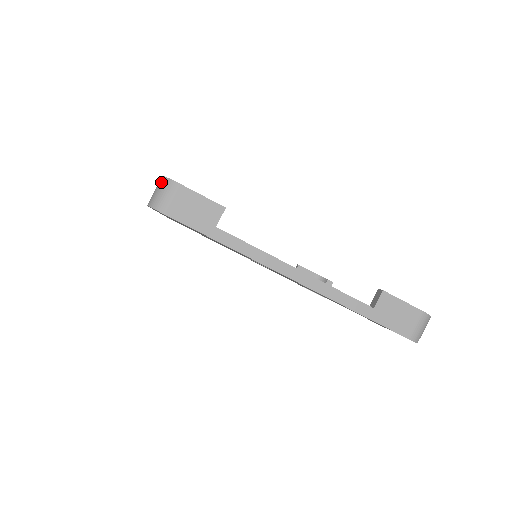
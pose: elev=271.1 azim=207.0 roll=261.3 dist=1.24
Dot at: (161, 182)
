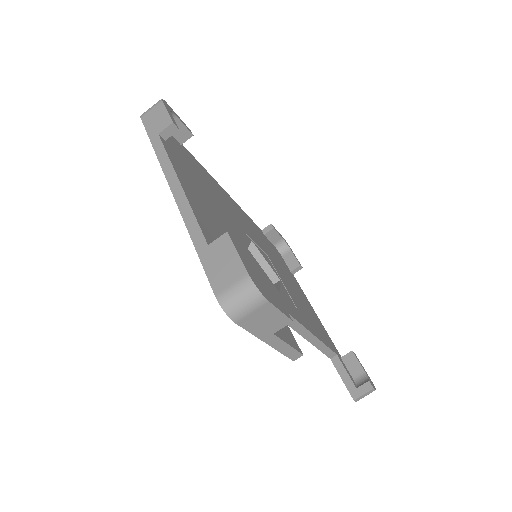
Dot at: occluded
